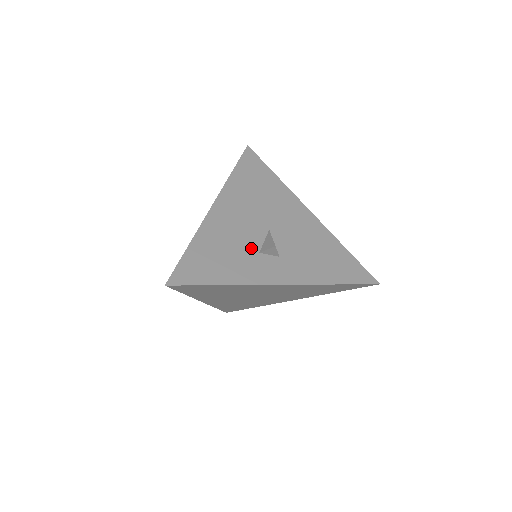
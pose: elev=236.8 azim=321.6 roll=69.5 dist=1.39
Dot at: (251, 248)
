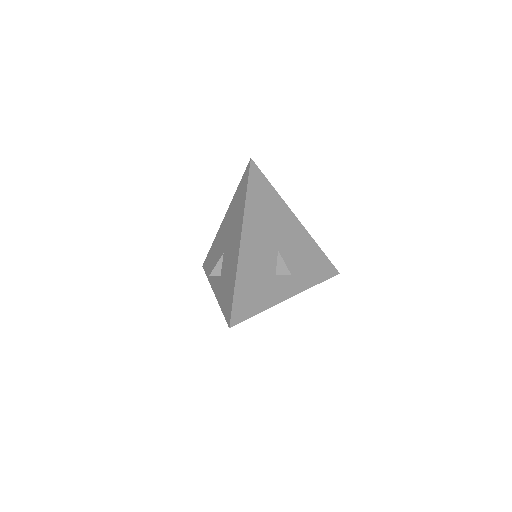
Dot at: (270, 273)
